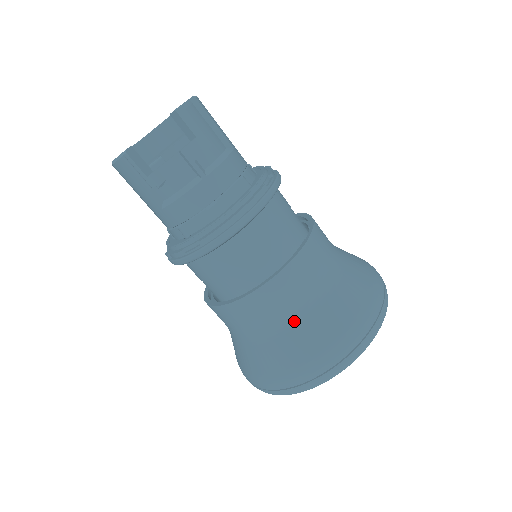
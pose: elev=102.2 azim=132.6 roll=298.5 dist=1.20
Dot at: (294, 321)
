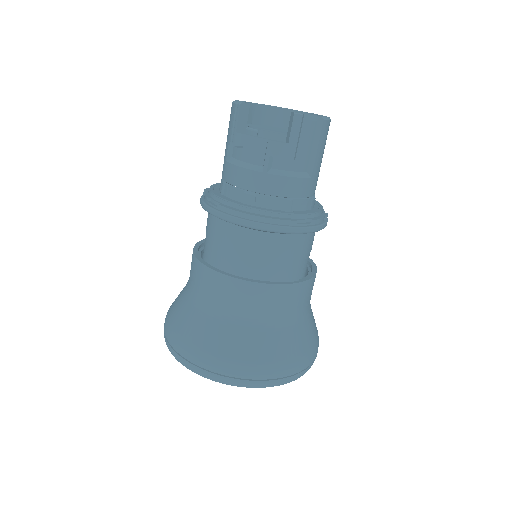
Dot at: (215, 316)
